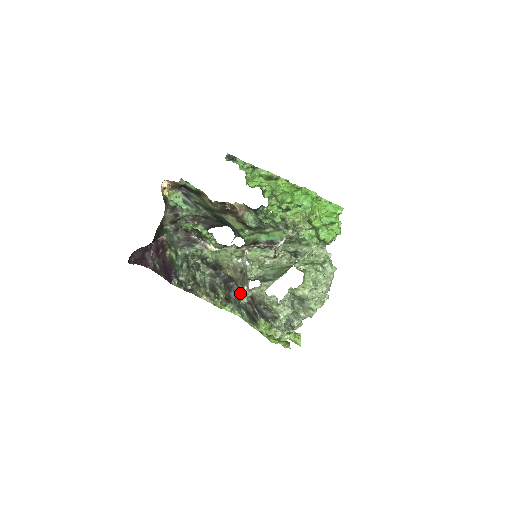
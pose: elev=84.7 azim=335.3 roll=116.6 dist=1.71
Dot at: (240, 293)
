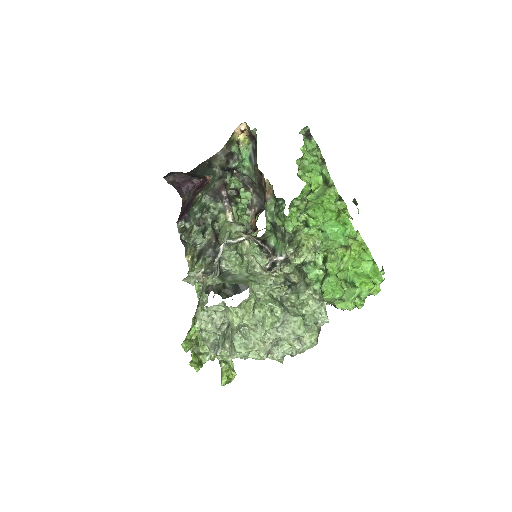
Dot at: (194, 271)
